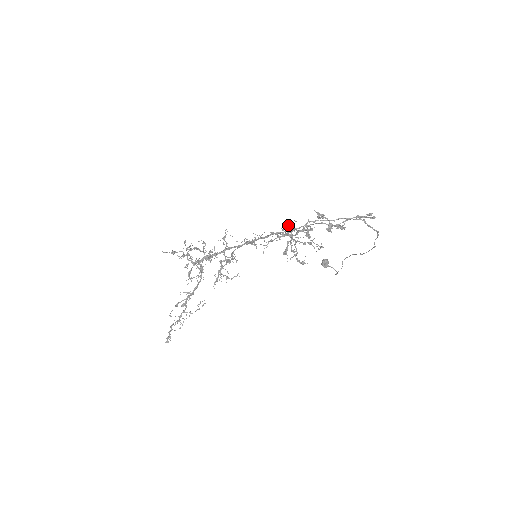
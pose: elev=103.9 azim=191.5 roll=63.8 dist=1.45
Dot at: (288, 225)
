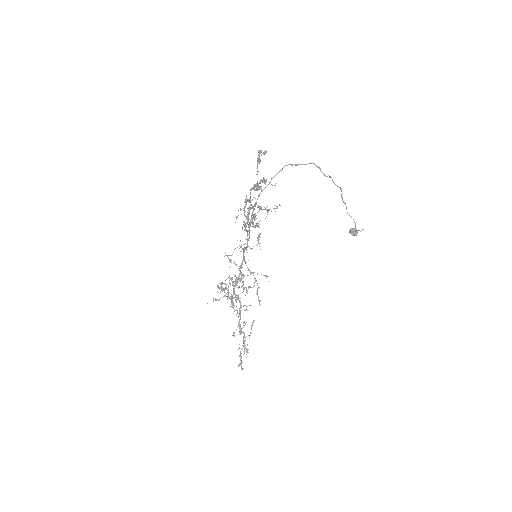
Dot at: occluded
